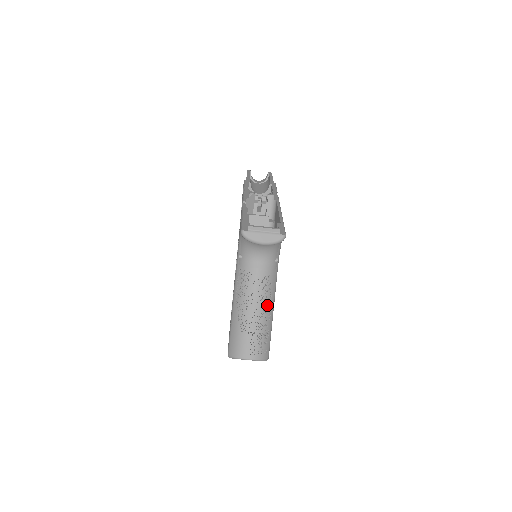
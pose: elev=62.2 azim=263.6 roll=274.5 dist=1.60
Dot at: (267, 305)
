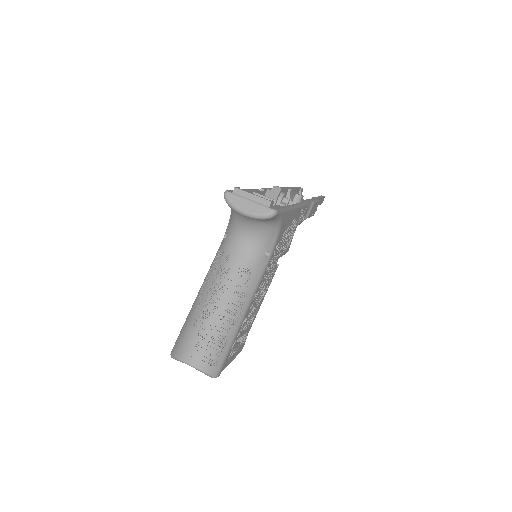
Dot at: (236, 304)
